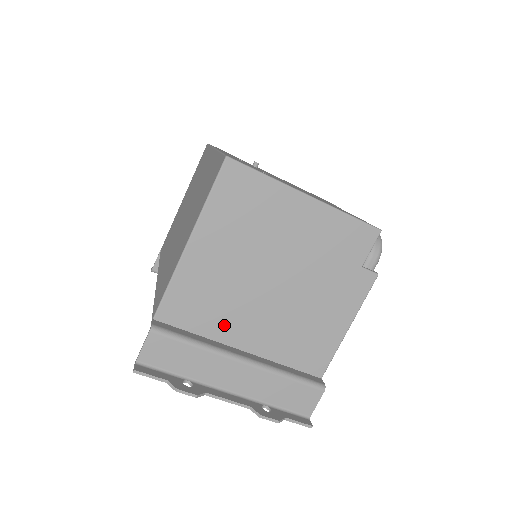
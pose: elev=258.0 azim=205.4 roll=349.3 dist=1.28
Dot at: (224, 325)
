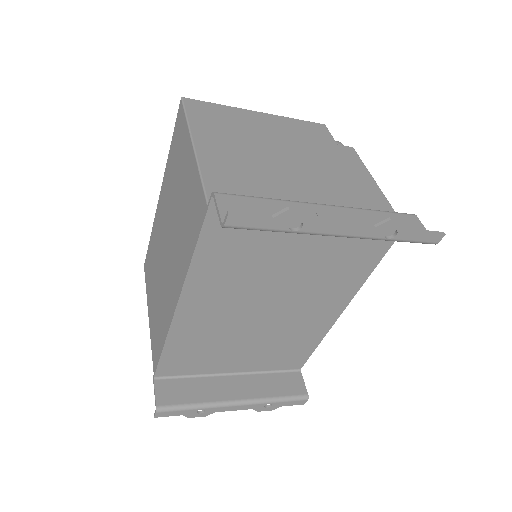
Dot at: (279, 198)
